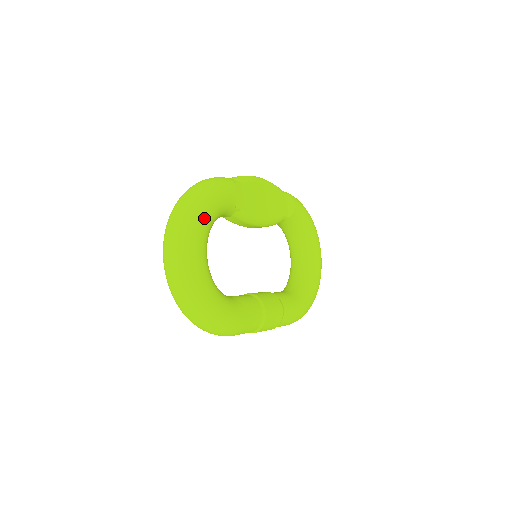
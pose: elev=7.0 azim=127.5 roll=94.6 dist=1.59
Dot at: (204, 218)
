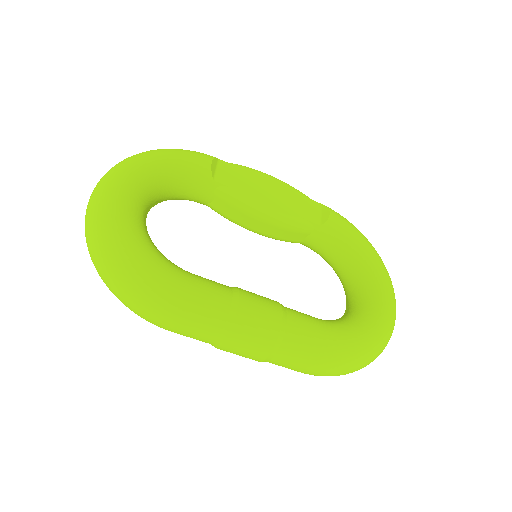
Dot at: (147, 161)
